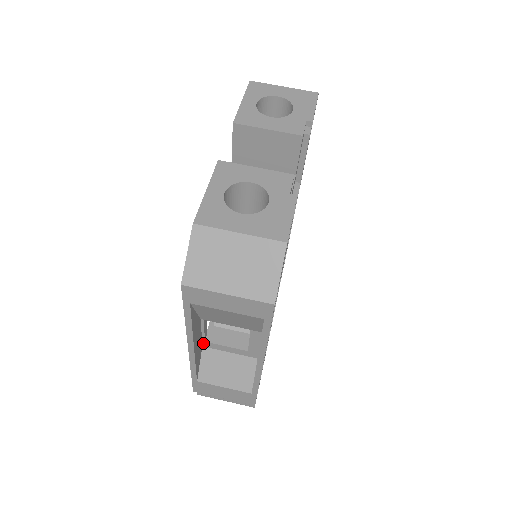
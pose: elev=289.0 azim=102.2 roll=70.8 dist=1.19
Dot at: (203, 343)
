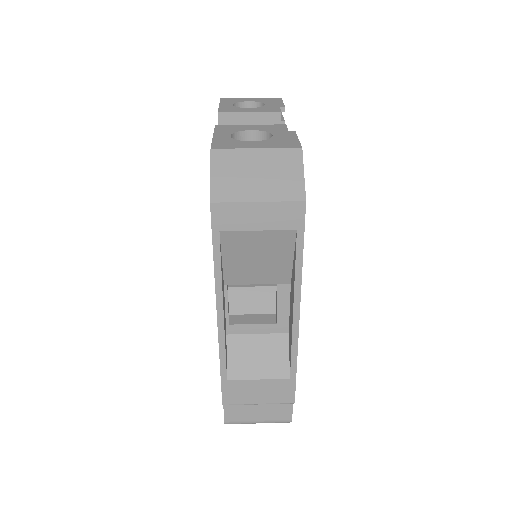
Dot at: (227, 328)
